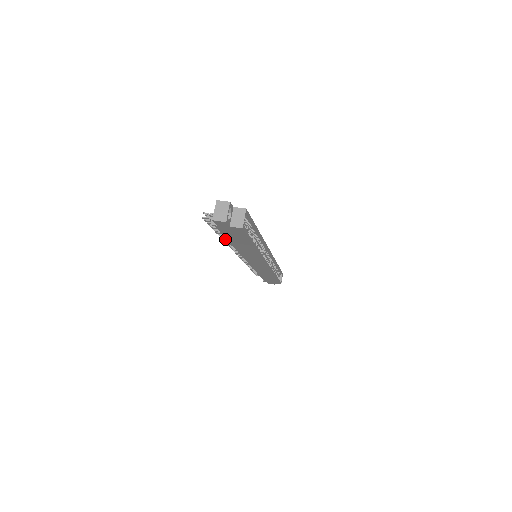
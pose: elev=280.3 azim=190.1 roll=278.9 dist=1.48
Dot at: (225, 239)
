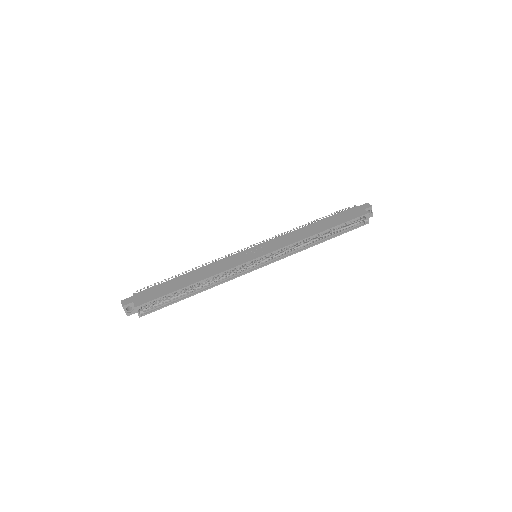
Dot at: occluded
